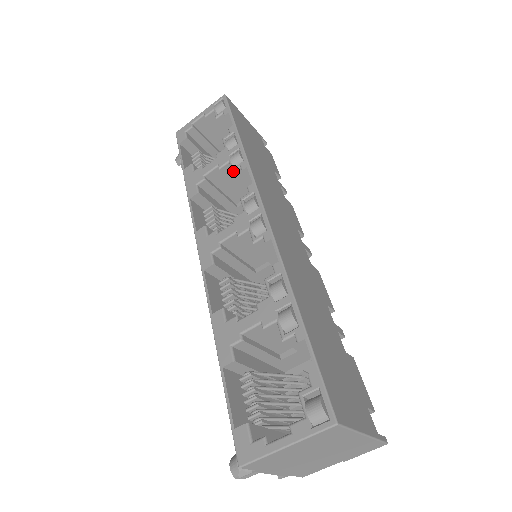
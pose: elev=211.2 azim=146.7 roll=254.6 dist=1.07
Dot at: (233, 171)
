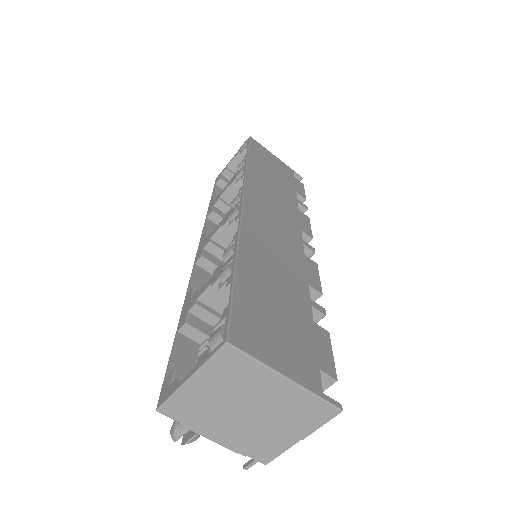
Dot at: (236, 184)
